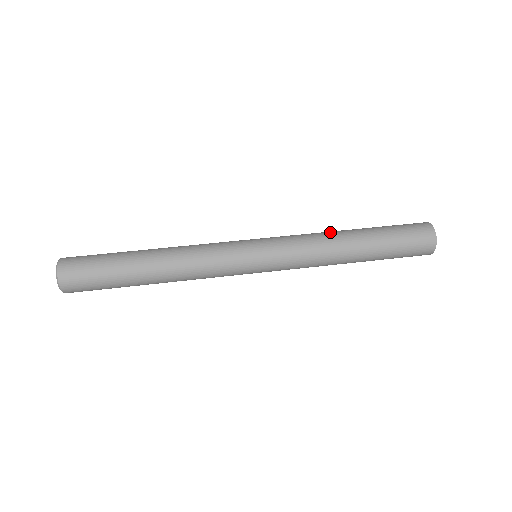
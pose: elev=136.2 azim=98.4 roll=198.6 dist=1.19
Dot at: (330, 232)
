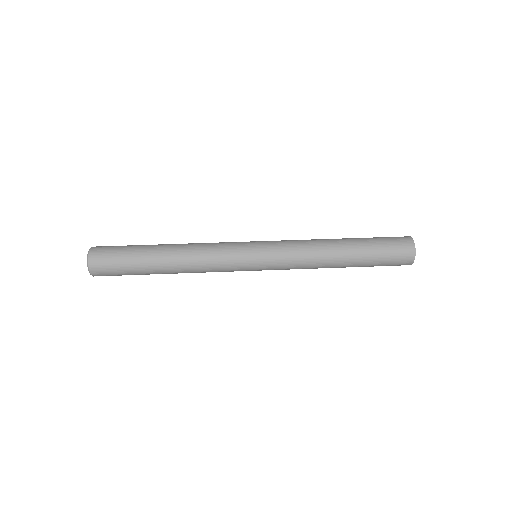
Dot at: (324, 247)
